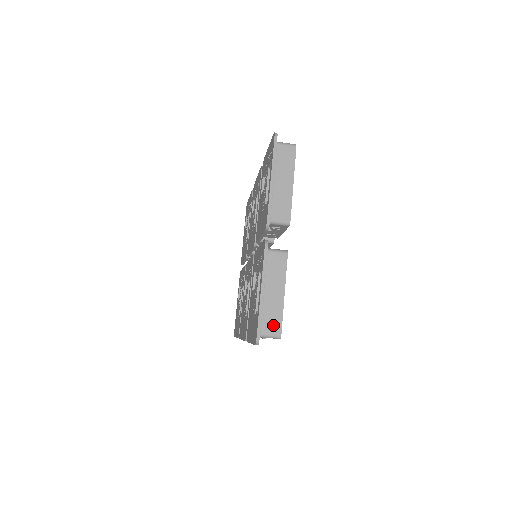
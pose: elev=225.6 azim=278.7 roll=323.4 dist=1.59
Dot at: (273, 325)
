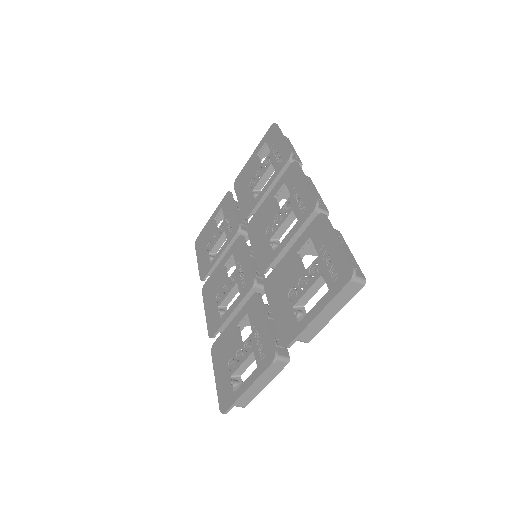
Dot at: (243, 402)
